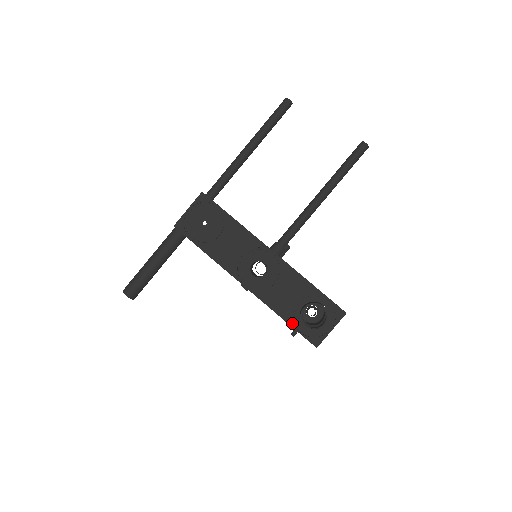
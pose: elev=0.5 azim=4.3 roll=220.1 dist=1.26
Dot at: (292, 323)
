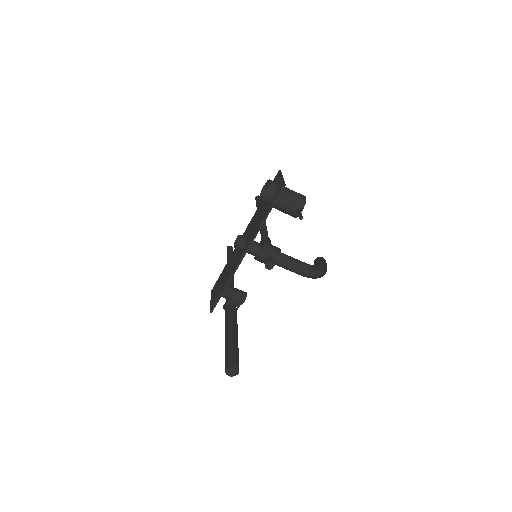
Dot at: (268, 210)
